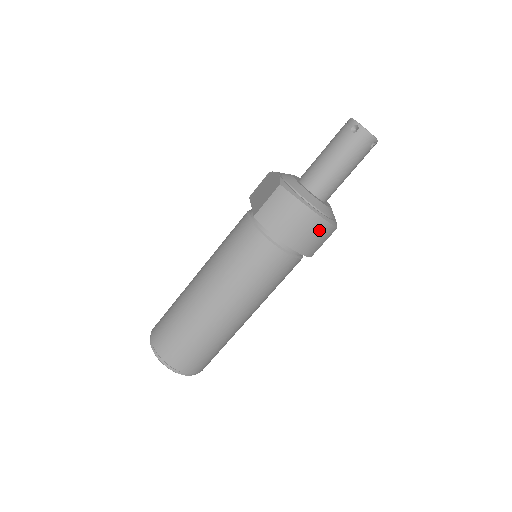
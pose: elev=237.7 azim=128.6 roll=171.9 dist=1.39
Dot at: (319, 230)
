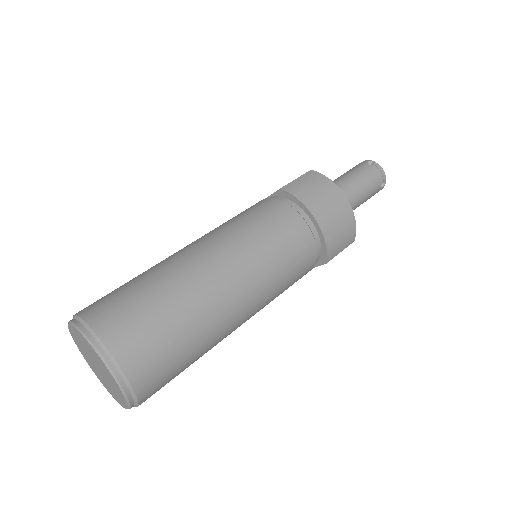
Dot at: (346, 223)
